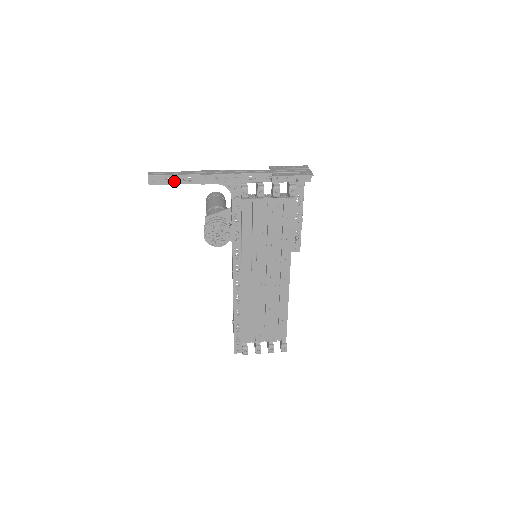
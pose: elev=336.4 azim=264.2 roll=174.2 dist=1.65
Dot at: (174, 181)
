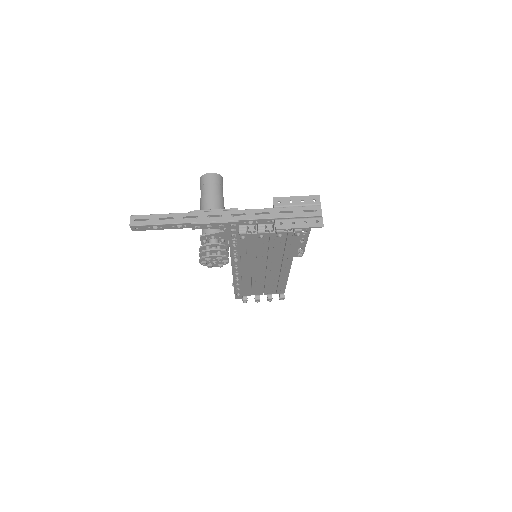
Dot at: (161, 228)
